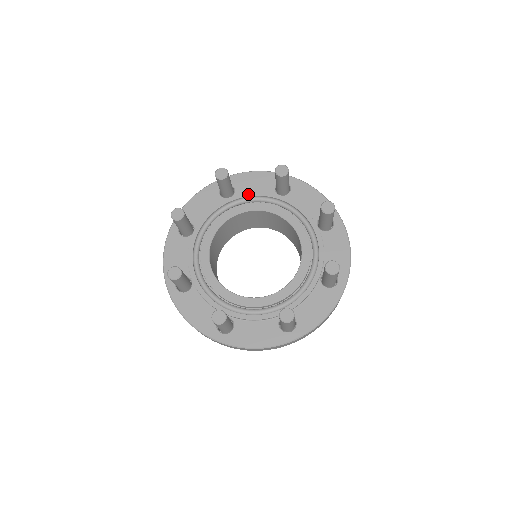
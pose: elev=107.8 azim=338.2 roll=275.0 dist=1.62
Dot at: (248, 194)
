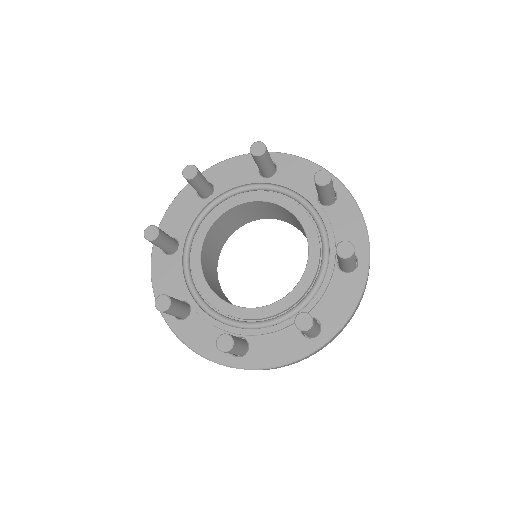
Dot at: (285, 184)
